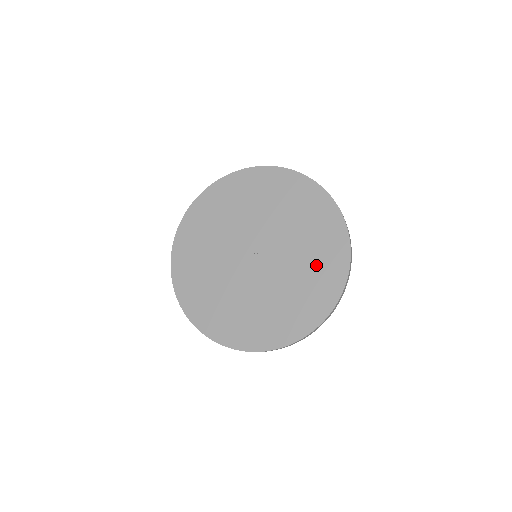
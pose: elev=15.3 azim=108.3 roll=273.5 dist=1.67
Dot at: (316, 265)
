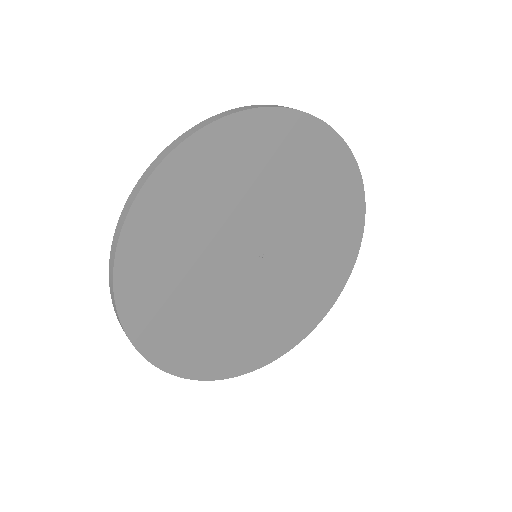
Dot at: (321, 277)
